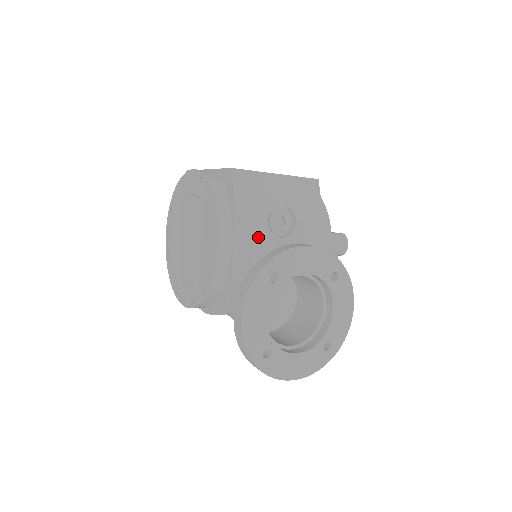
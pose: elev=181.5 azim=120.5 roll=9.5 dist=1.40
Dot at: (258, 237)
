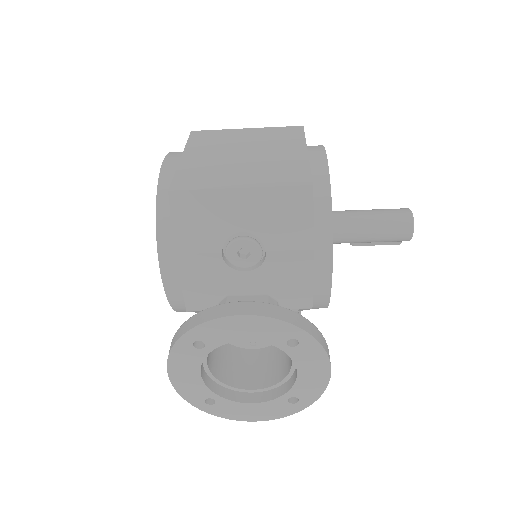
Dot at: (212, 272)
